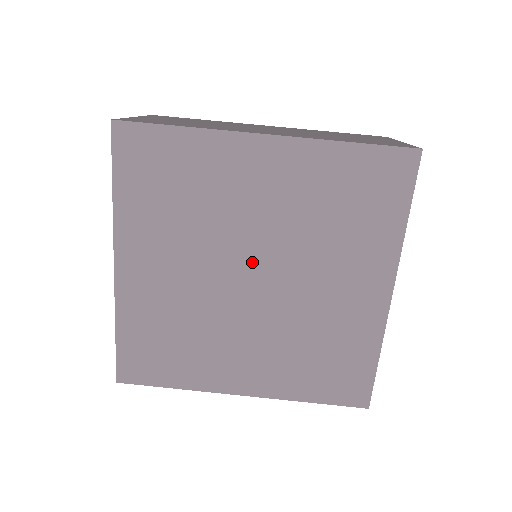
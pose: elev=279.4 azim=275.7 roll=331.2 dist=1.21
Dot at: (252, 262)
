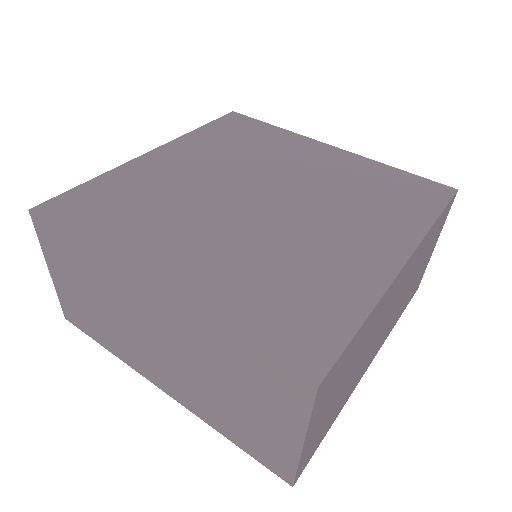
Dot at: (269, 190)
